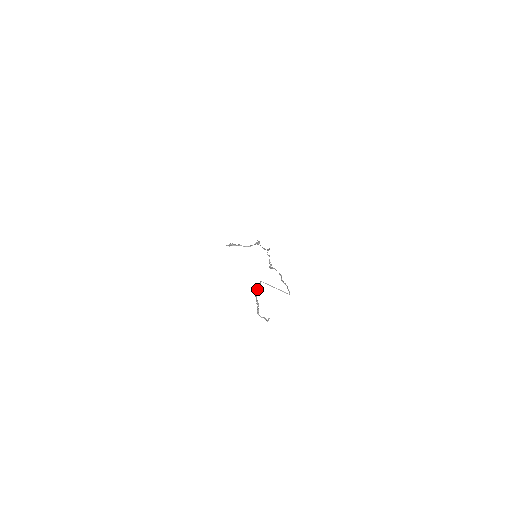
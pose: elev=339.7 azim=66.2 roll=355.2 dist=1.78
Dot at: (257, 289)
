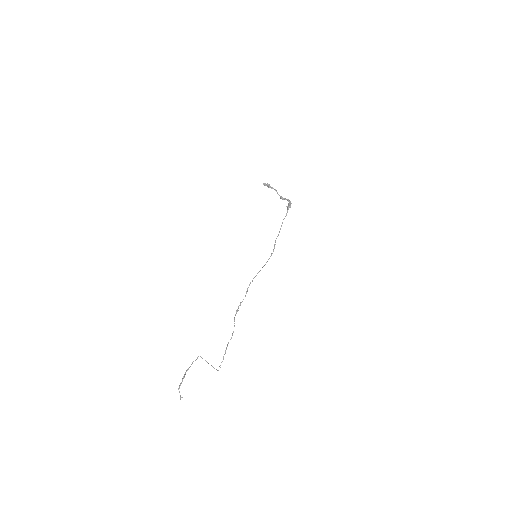
Dot at: occluded
